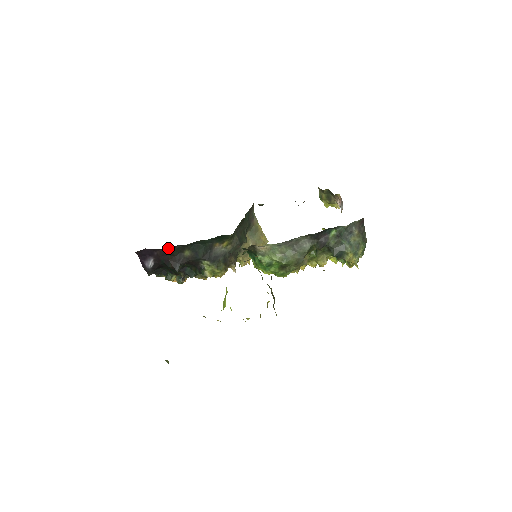
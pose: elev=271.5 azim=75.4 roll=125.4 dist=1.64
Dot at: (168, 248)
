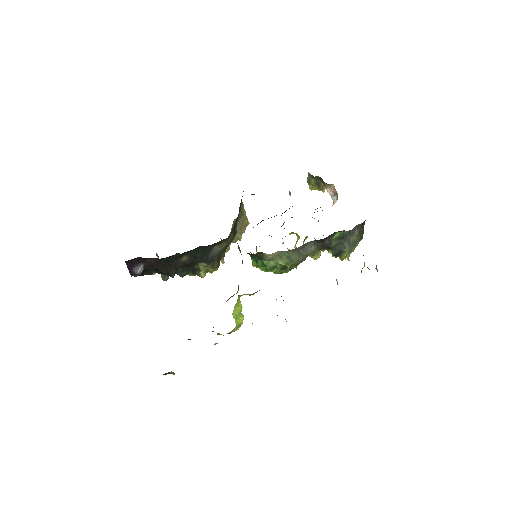
Dot at: (166, 257)
